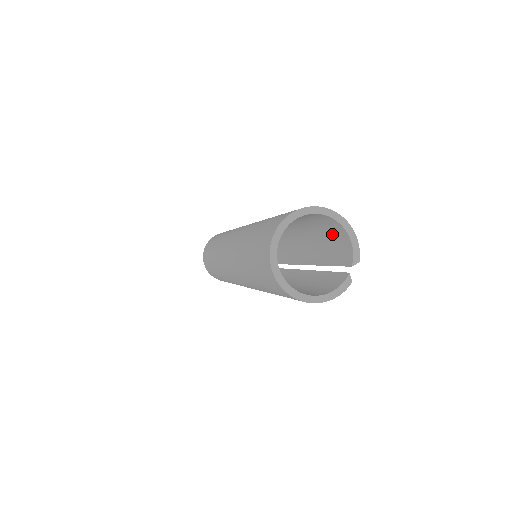
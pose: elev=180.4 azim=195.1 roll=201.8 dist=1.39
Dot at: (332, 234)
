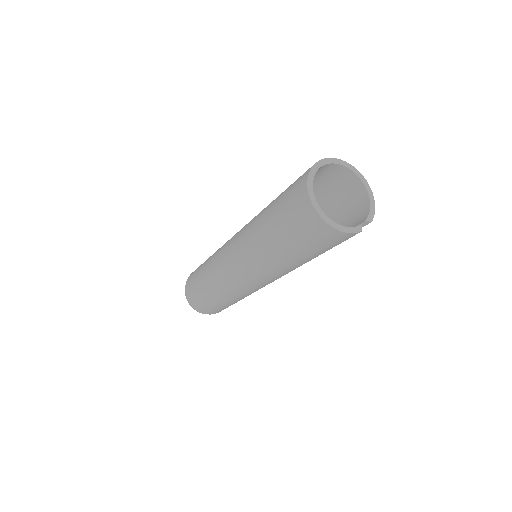
Dot at: (351, 208)
